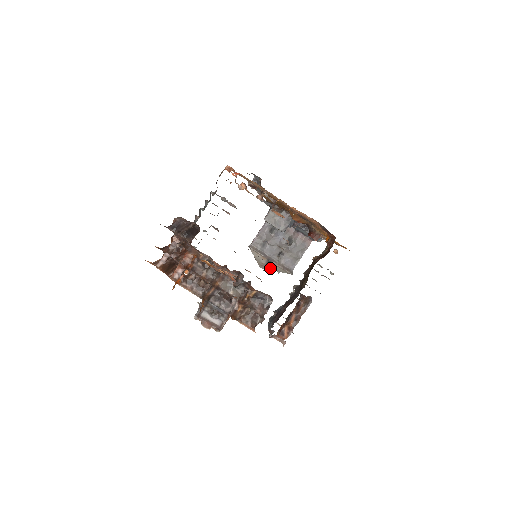
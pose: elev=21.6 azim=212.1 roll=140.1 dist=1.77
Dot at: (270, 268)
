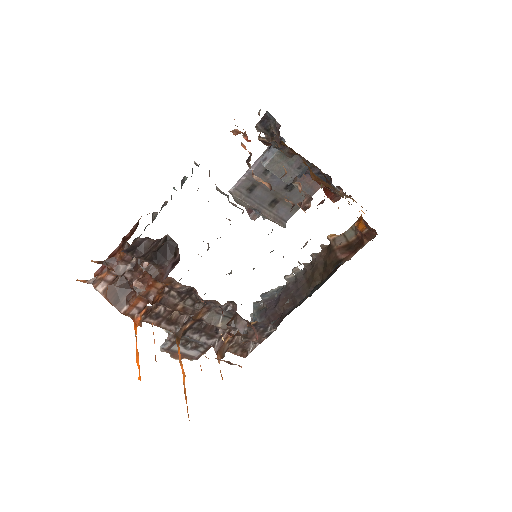
Dot at: (255, 217)
